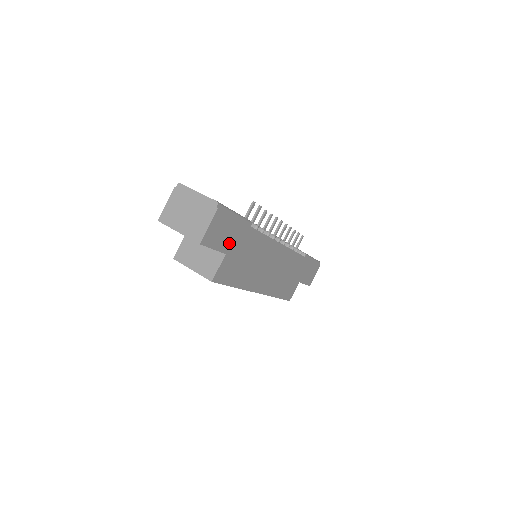
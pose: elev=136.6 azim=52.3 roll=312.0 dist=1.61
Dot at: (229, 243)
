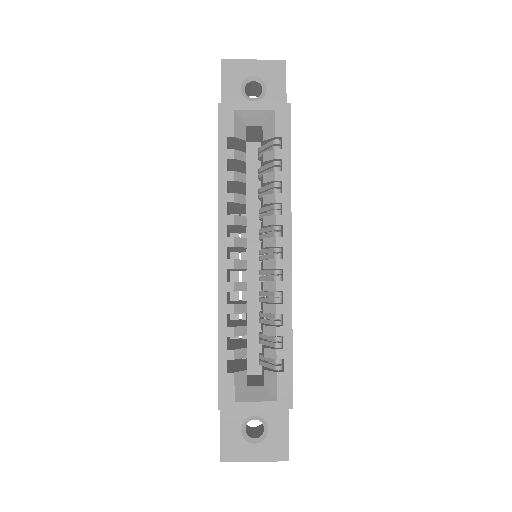
Dot at: occluded
